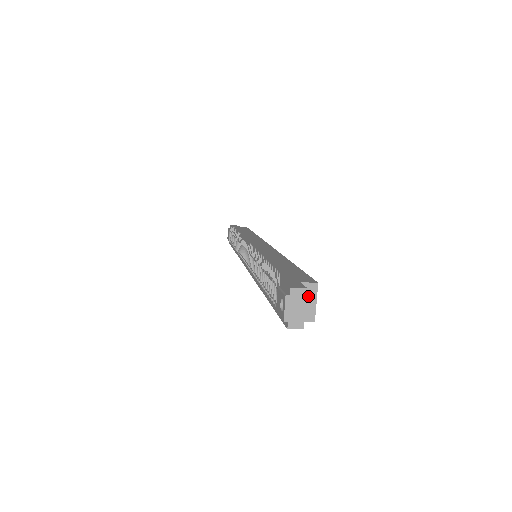
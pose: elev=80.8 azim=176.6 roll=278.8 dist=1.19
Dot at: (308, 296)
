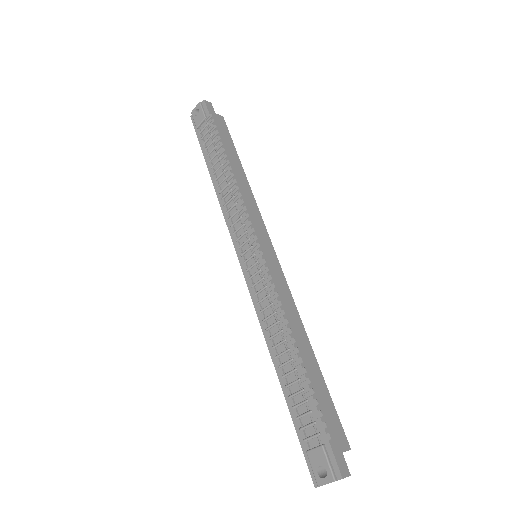
Dot at: occluded
